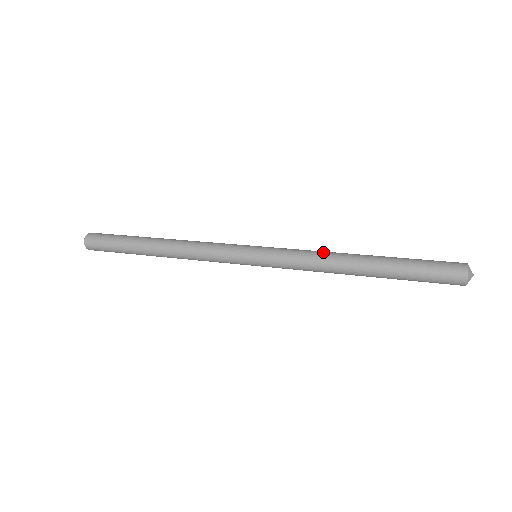
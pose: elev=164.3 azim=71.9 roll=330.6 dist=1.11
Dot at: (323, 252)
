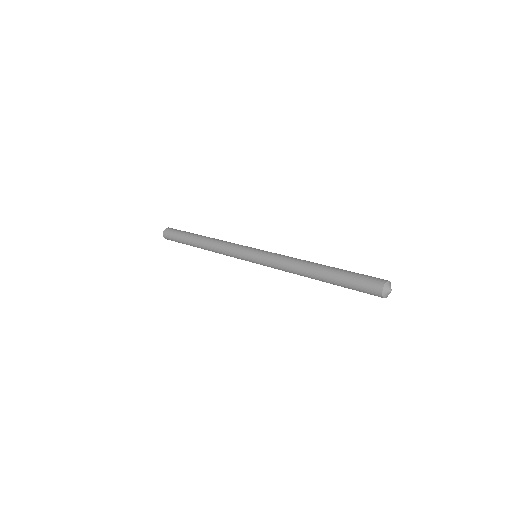
Dot at: (295, 258)
